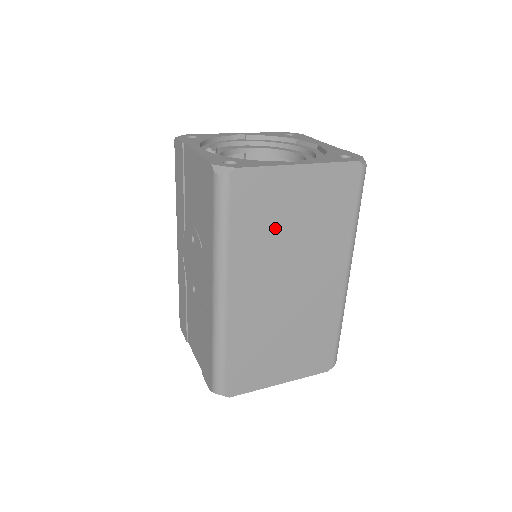
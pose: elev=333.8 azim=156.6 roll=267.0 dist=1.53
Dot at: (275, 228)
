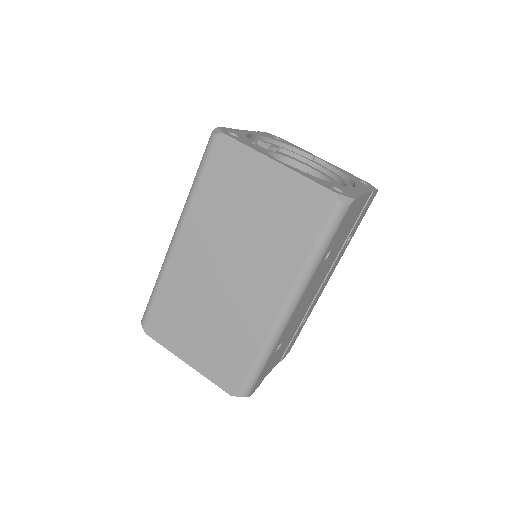
Dot at: (234, 206)
